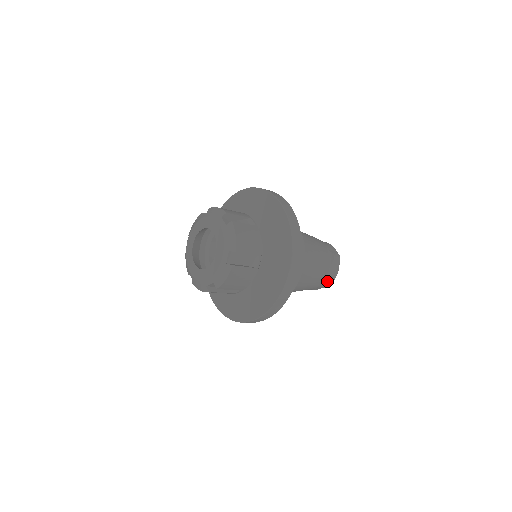
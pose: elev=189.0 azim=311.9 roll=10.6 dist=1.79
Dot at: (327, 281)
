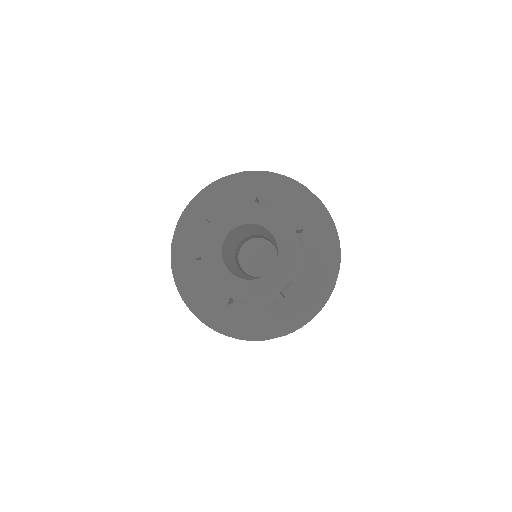
Dot at: occluded
